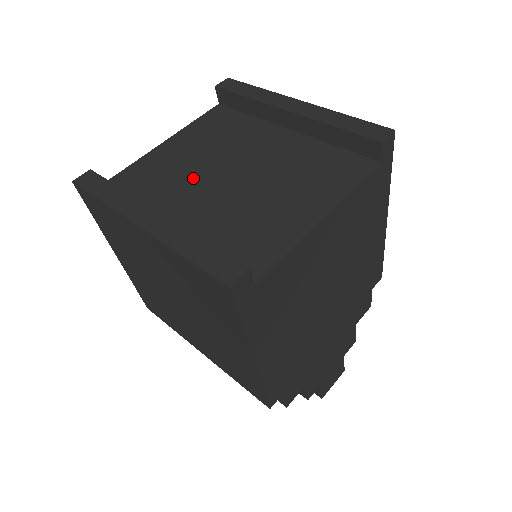
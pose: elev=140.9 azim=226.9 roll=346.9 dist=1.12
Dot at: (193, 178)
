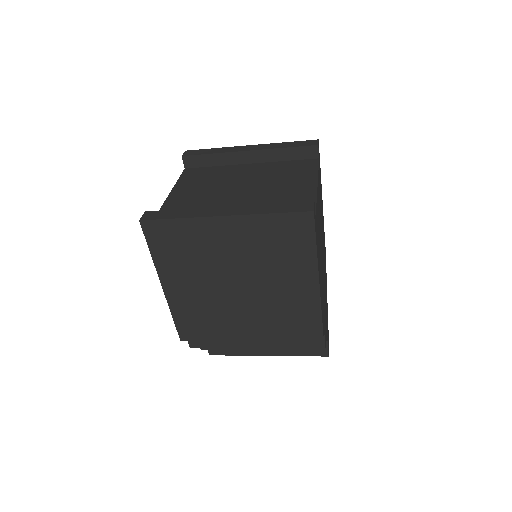
Dot at: (216, 199)
